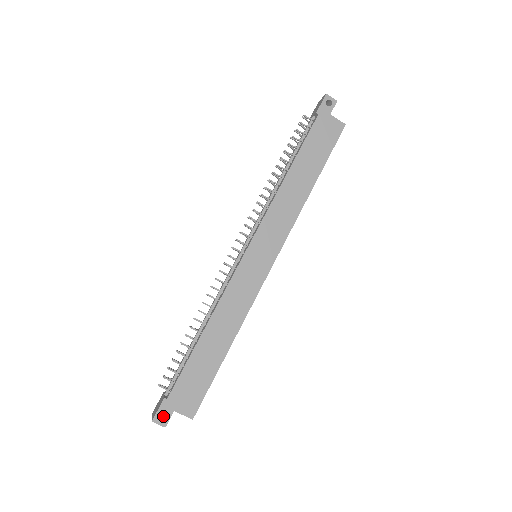
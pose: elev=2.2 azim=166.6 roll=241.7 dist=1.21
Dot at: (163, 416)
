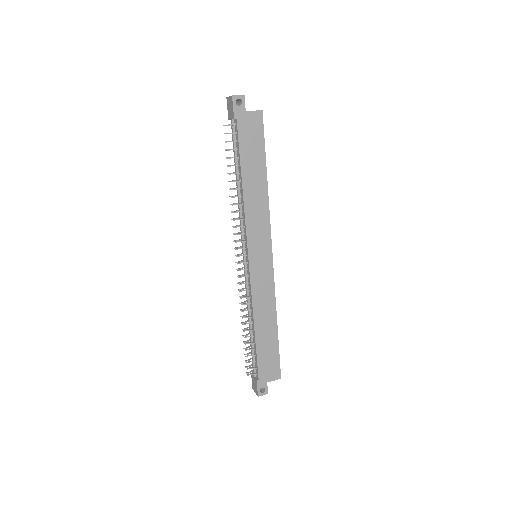
Dot at: occluded
